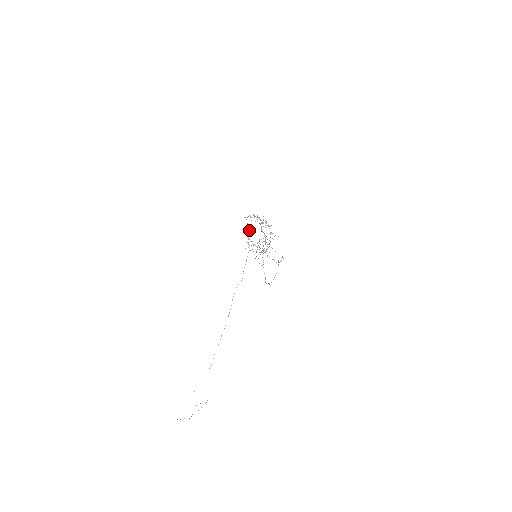
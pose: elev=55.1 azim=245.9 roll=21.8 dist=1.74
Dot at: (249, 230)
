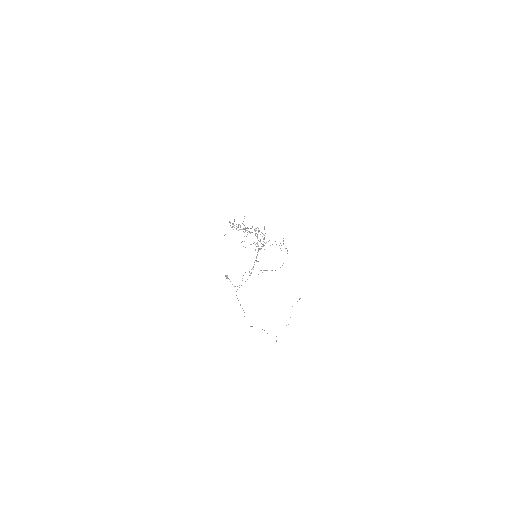
Dot at: (226, 276)
